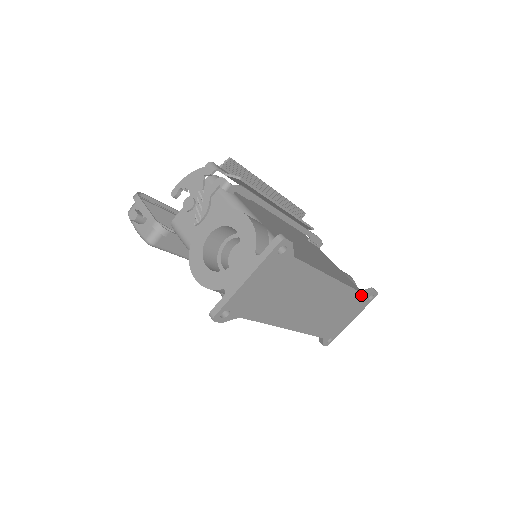
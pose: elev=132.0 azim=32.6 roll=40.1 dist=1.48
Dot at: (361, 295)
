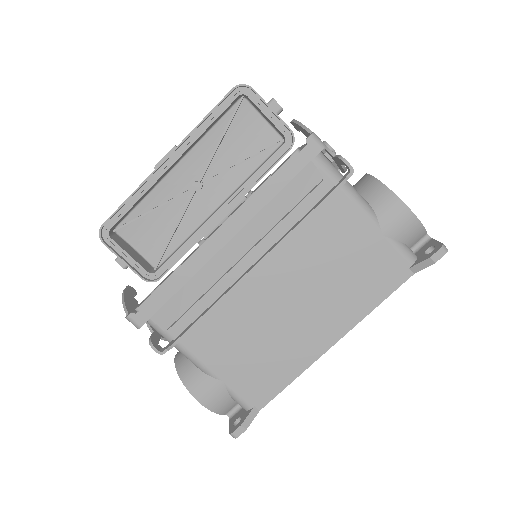
Dot at: (407, 277)
